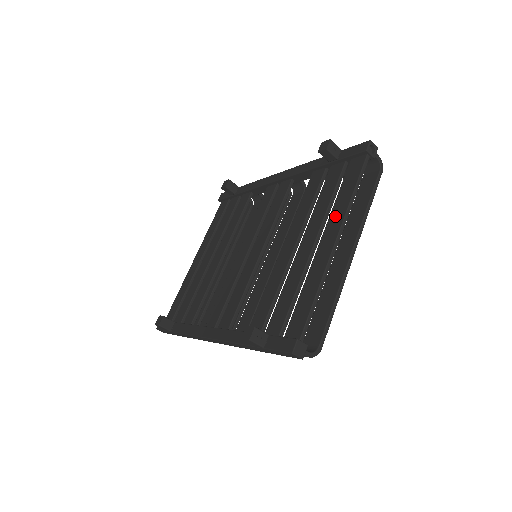
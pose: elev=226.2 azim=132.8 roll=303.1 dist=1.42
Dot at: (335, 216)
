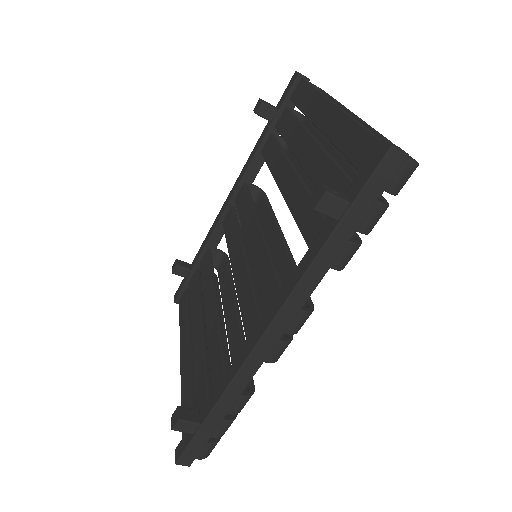
Dot at: (314, 109)
